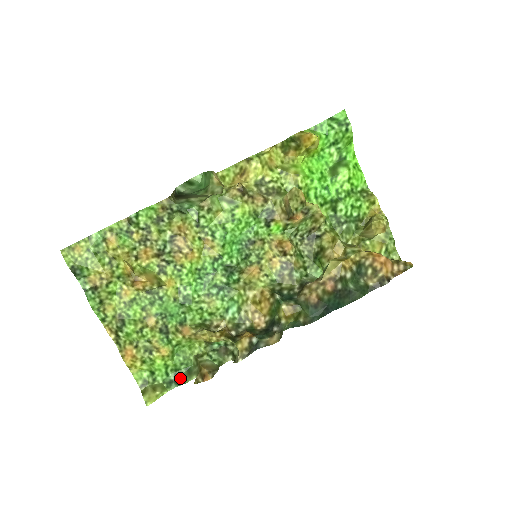
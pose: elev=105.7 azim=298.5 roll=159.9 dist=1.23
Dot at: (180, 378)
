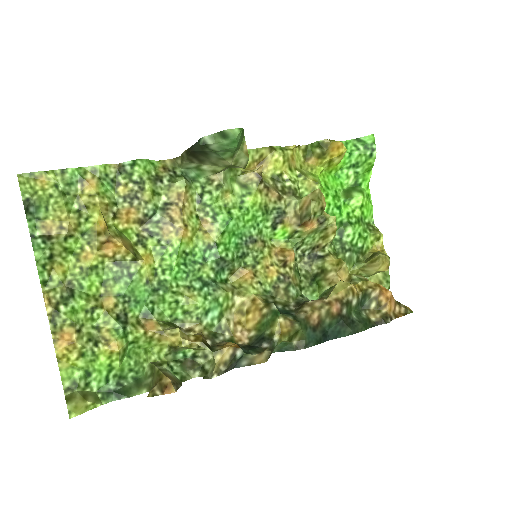
Dot at: (123, 389)
